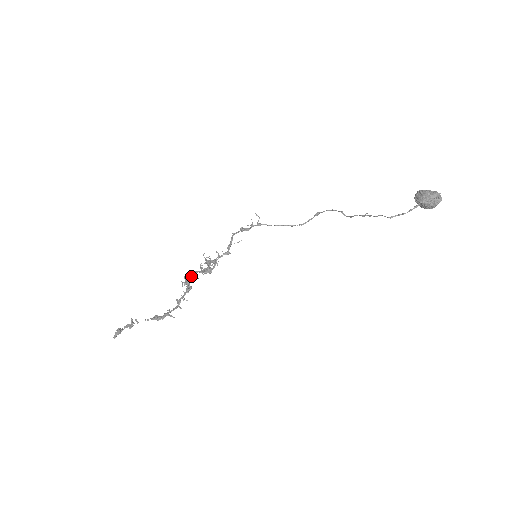
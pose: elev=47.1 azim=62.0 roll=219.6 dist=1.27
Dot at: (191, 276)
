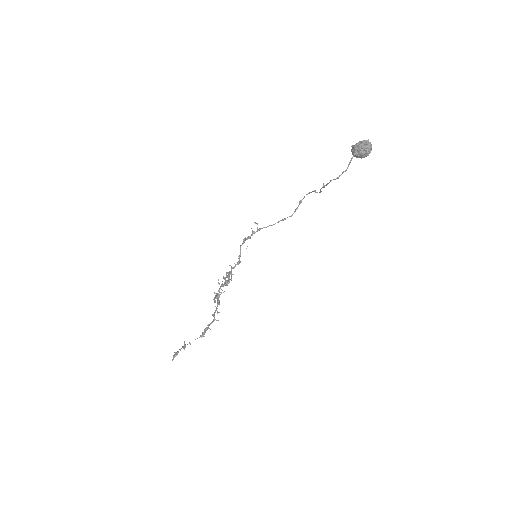
Dot at: (214, 292)
